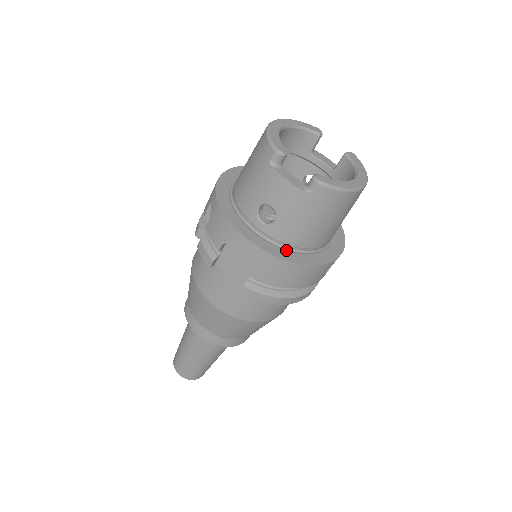
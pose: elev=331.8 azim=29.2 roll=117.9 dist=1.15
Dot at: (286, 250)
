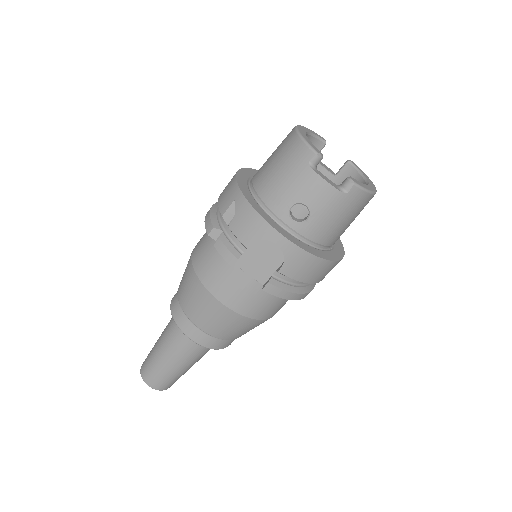
Dot at: (312, 247)
